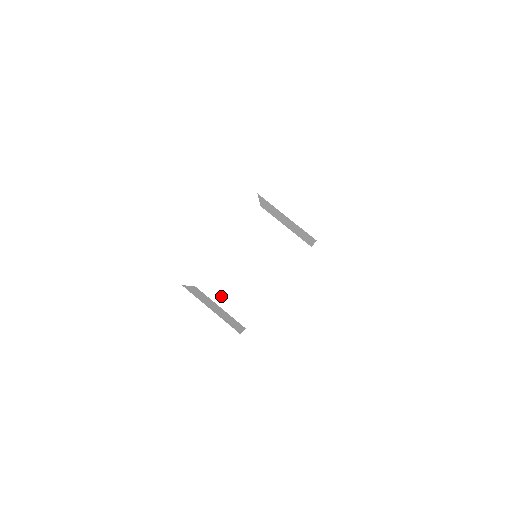
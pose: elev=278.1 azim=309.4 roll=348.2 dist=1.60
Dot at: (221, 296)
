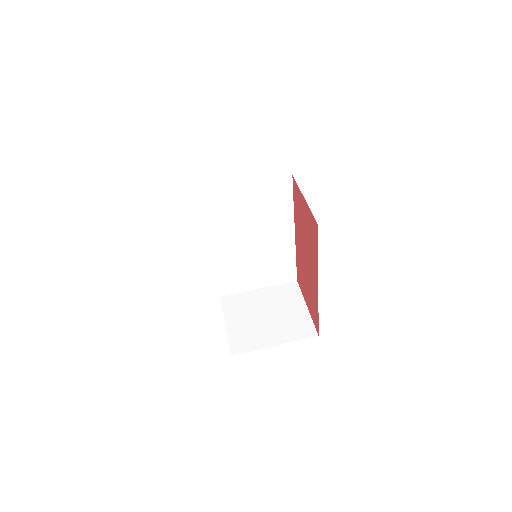
Dot at: (250, 283)
